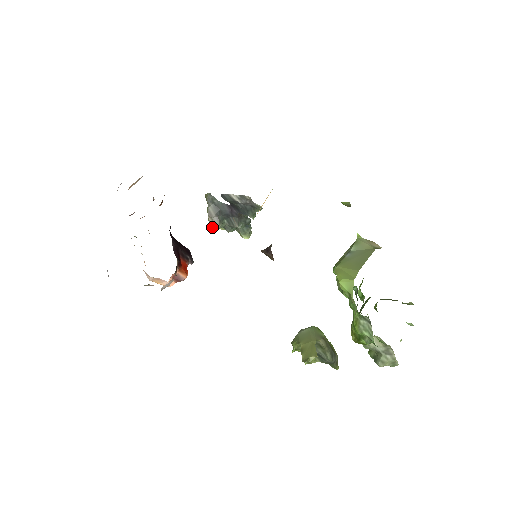
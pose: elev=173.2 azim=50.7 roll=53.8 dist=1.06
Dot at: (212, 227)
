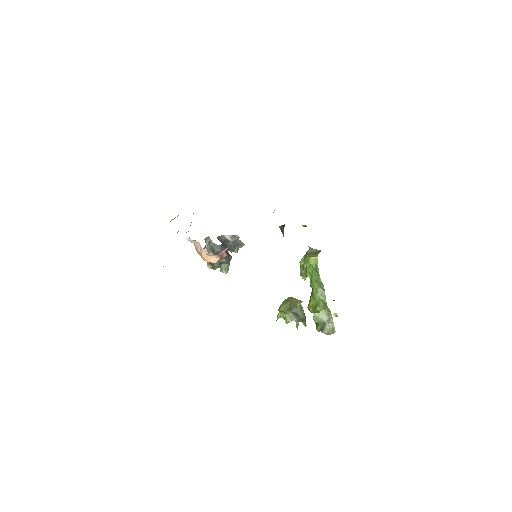
Dot at: occluded
